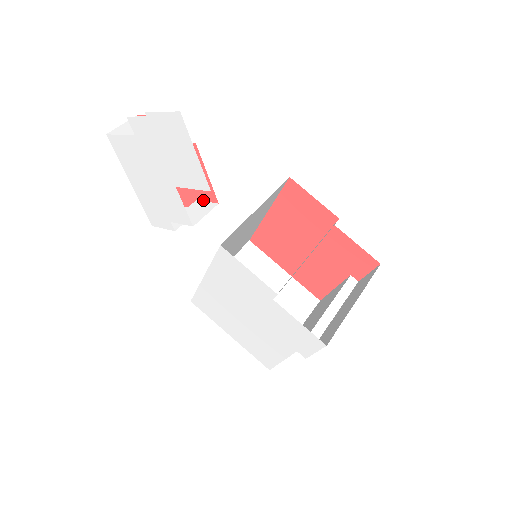
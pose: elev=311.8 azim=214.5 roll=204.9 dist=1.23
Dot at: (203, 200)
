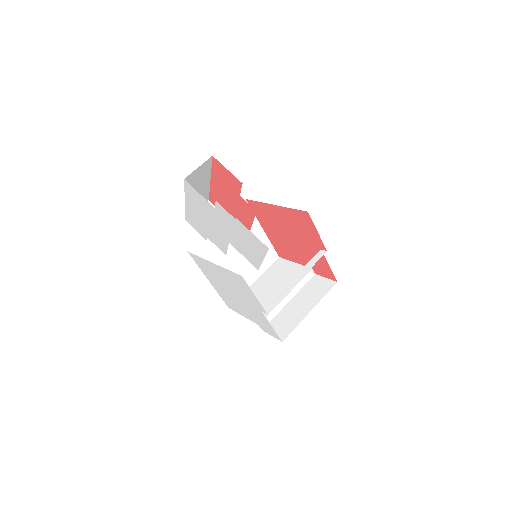
Dot at: occluded
